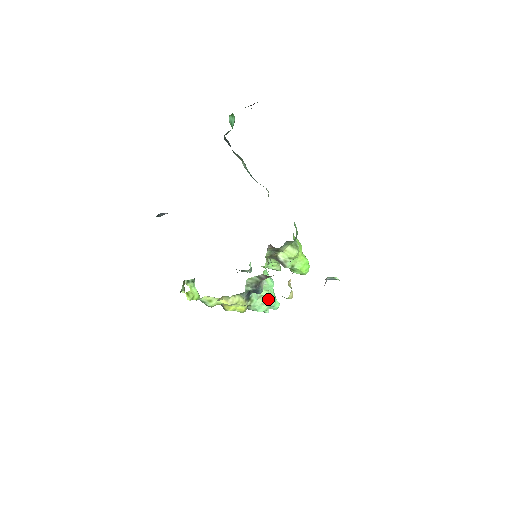
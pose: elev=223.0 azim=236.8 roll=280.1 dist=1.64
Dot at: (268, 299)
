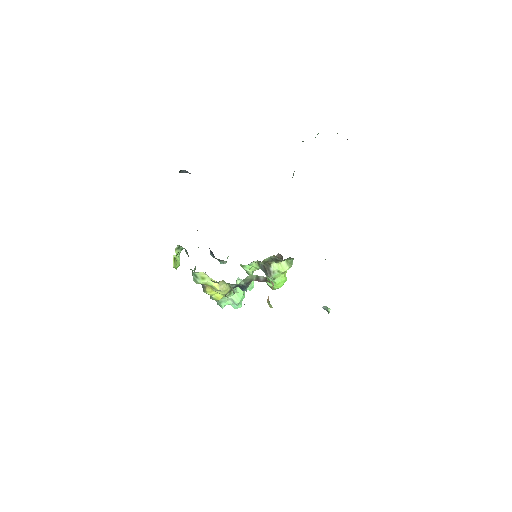
Dot at: (240, 297)
